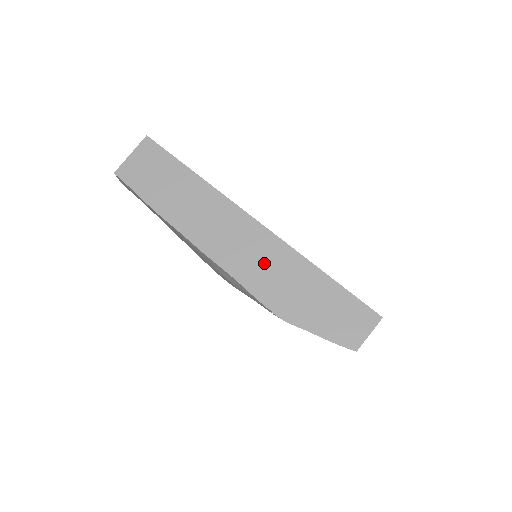
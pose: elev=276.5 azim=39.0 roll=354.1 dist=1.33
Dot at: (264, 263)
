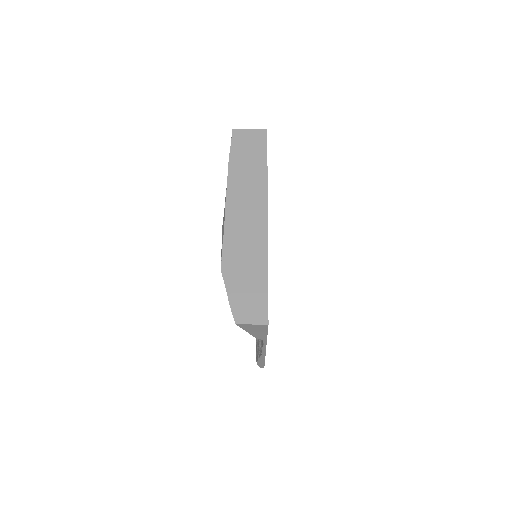
Dot at: (246, 237)
